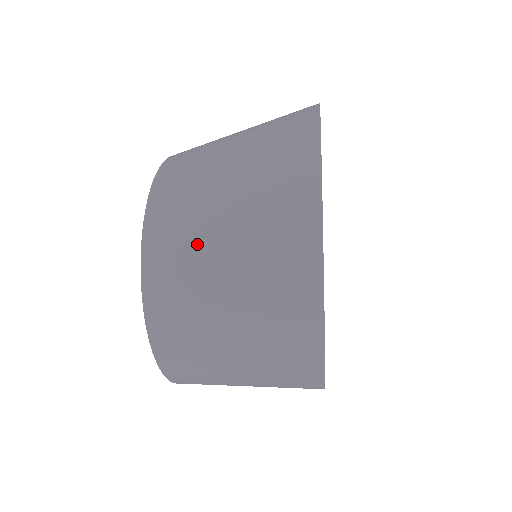
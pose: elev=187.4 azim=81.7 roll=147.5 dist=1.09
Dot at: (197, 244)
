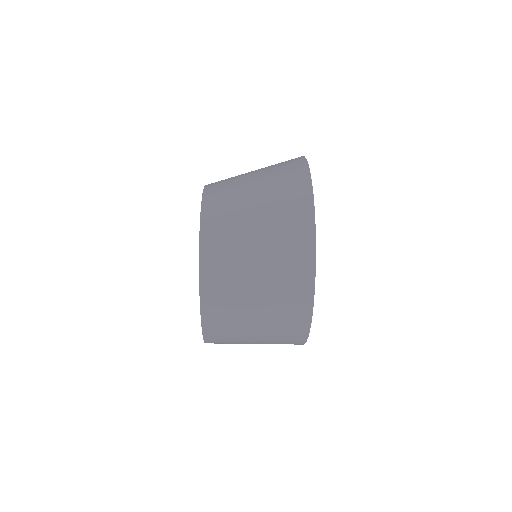
Dot at: (237, 250)
